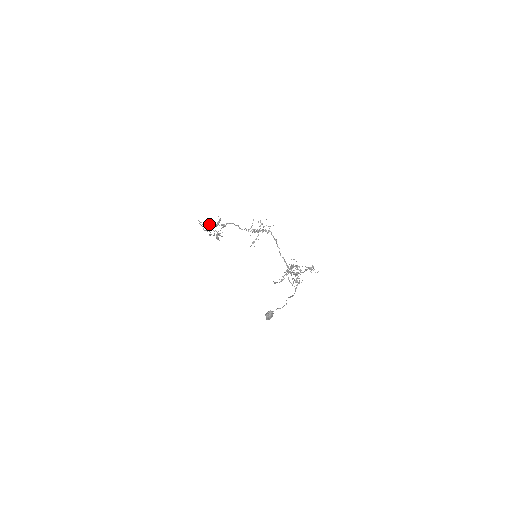
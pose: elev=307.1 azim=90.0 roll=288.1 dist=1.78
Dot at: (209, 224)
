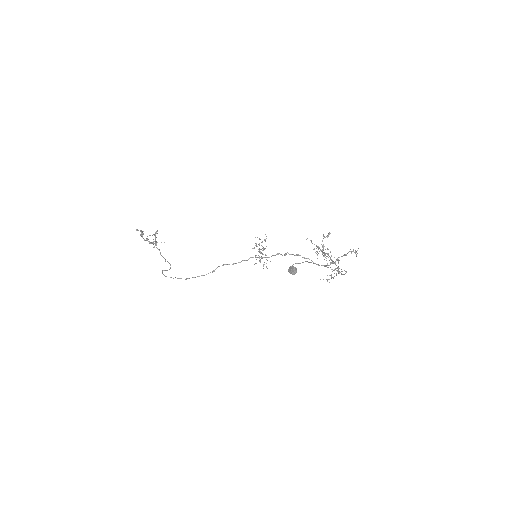
Dot at: occluded
